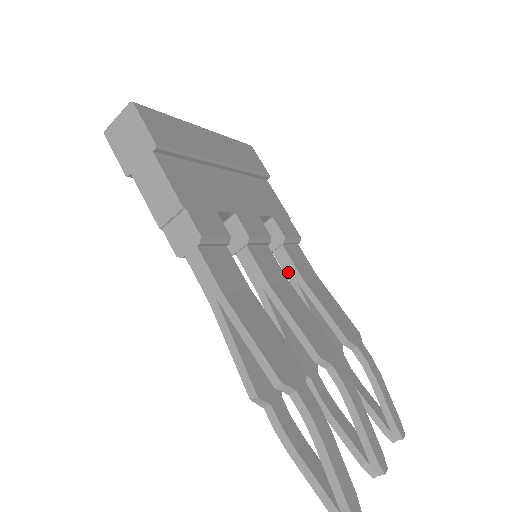
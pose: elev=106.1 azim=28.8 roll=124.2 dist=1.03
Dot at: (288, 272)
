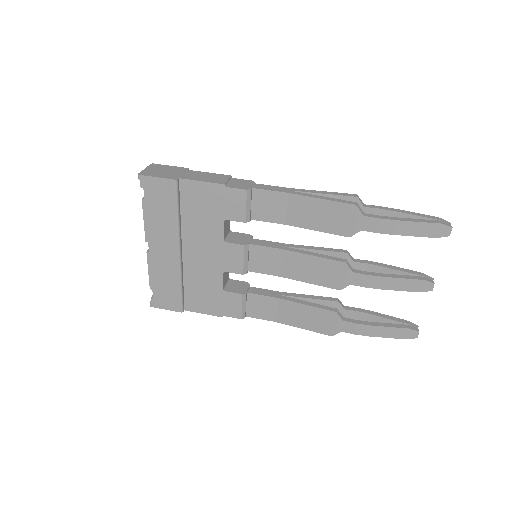
Dot at: (268, 294)
